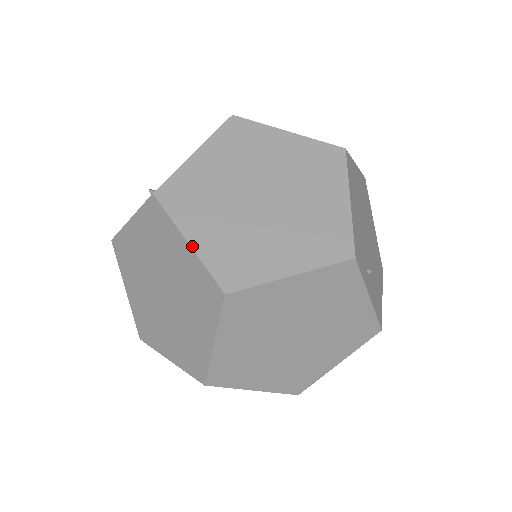
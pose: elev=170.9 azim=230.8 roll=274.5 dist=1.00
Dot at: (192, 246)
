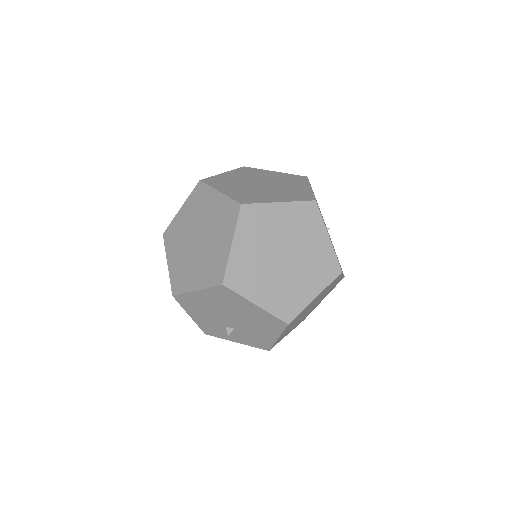
Dot at: (222, 192)
